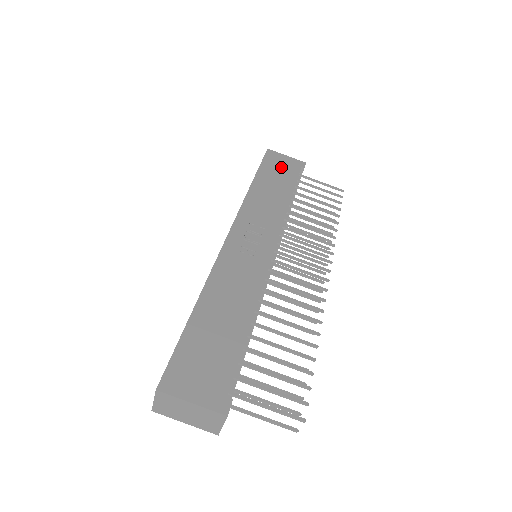
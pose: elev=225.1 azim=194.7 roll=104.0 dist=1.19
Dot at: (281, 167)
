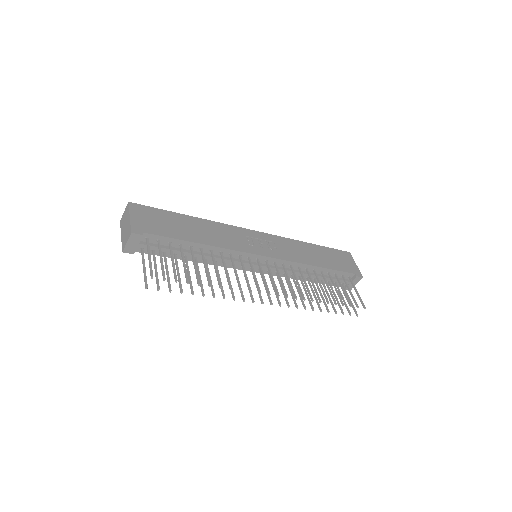
Dot at: (341, 261)
